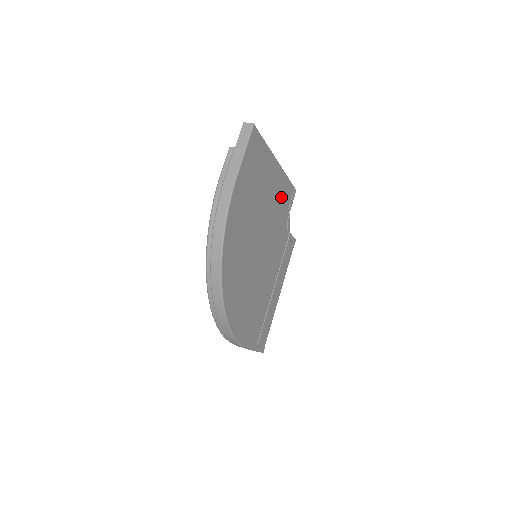
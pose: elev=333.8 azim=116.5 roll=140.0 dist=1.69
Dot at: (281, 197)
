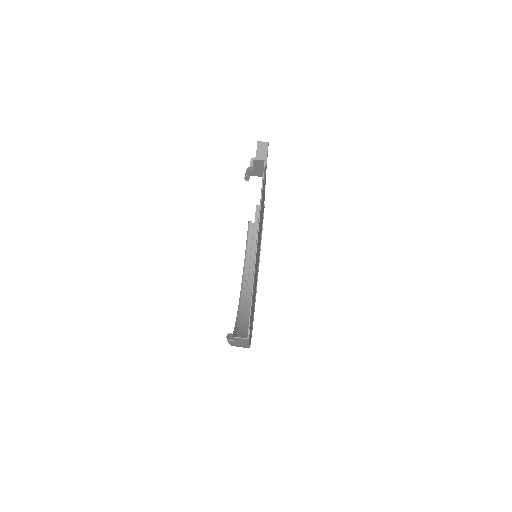
Dot at: occluded
